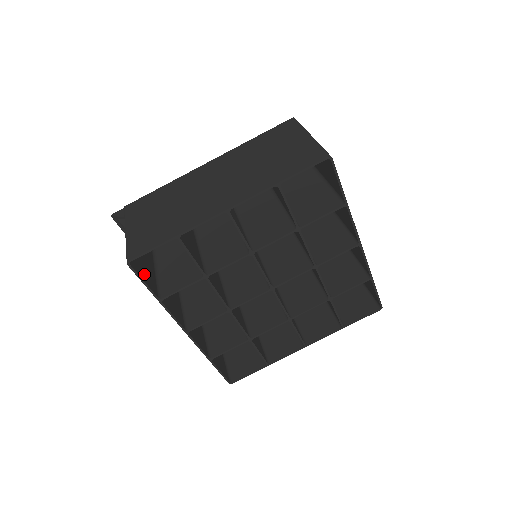
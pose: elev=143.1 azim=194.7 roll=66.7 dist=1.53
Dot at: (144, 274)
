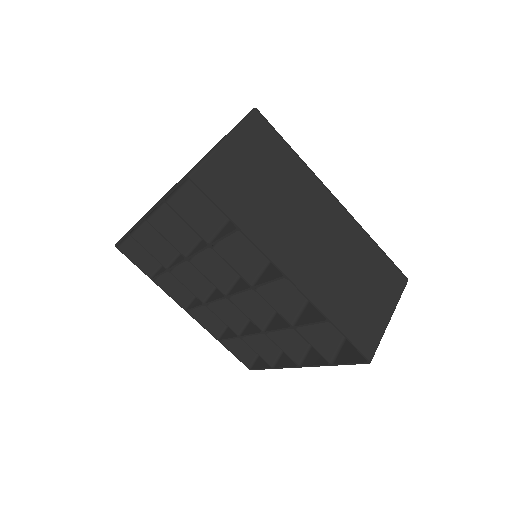
Dot at: (141, 255)
